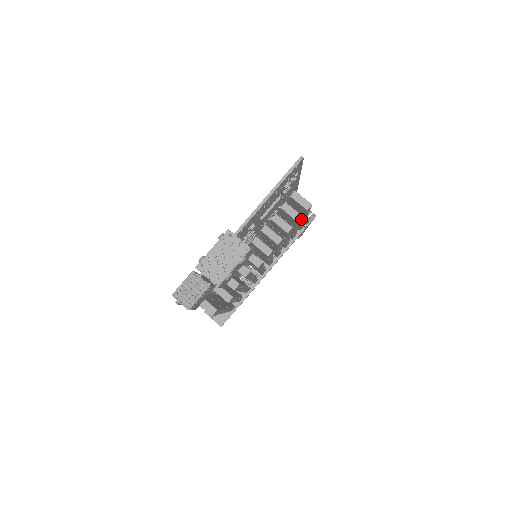
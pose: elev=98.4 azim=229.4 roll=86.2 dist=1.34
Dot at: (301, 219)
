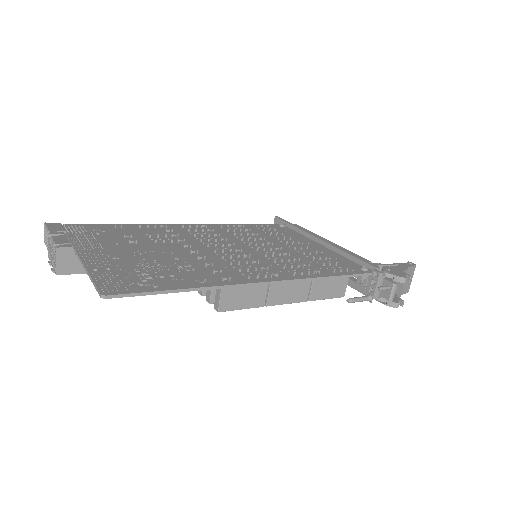
Dot at: occluded
